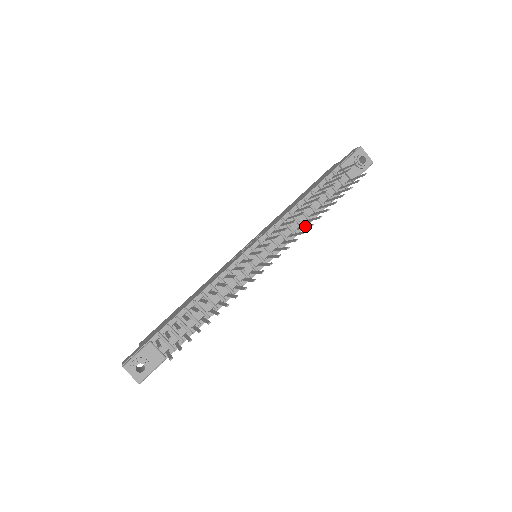
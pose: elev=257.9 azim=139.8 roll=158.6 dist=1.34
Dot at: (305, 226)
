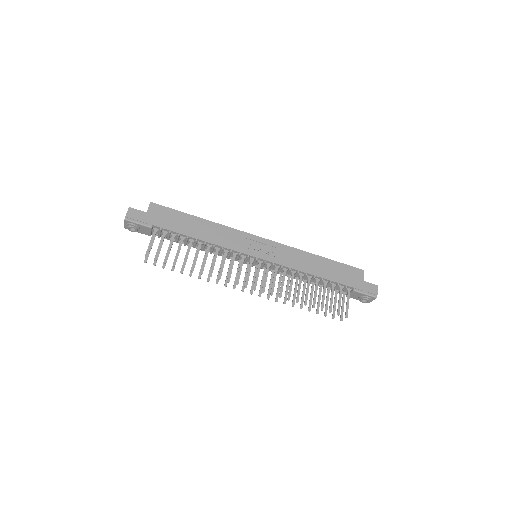
Dot at: (287, 292)
